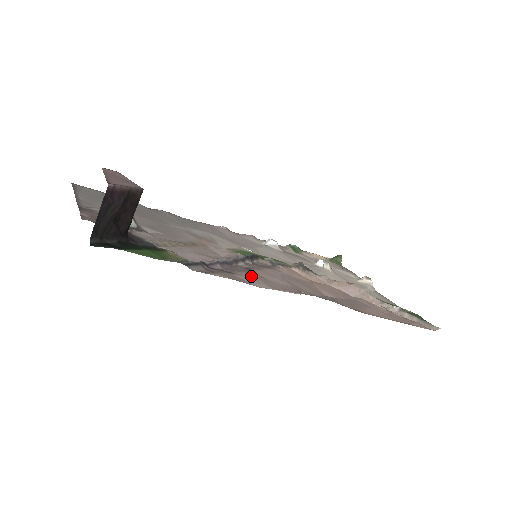
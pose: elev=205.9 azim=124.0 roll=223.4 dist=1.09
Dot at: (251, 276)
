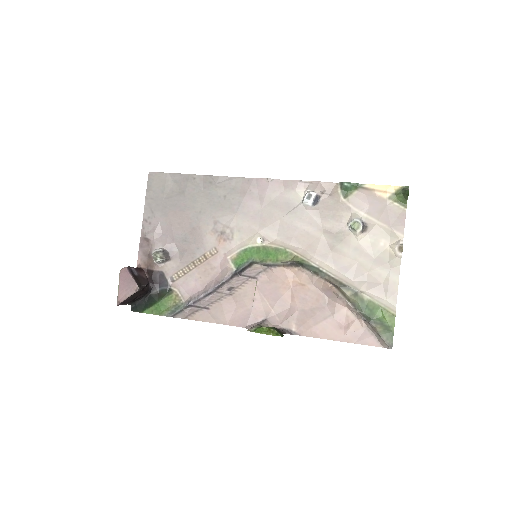
Dot at: (220, 308)
